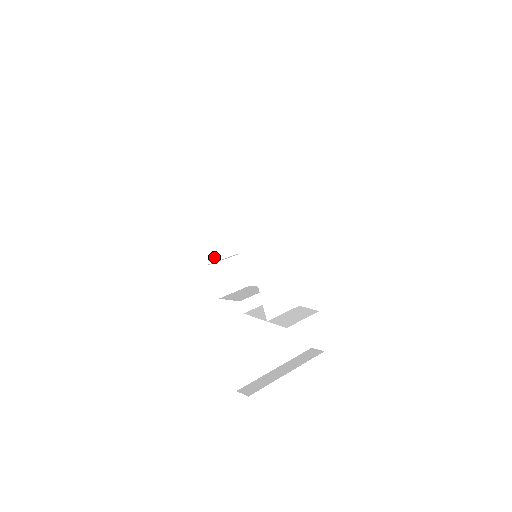
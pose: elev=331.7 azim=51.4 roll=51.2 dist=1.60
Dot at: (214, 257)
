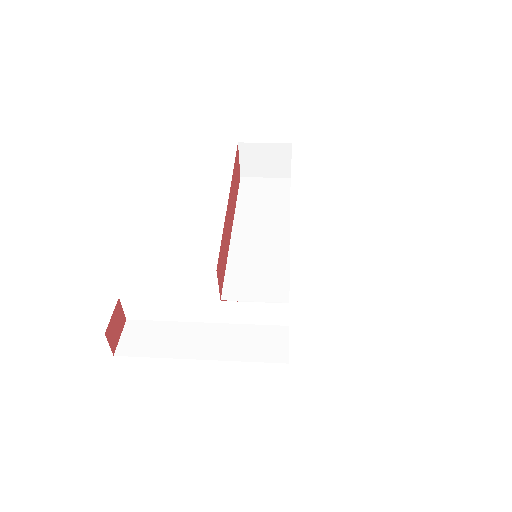
Dot at: occluded
